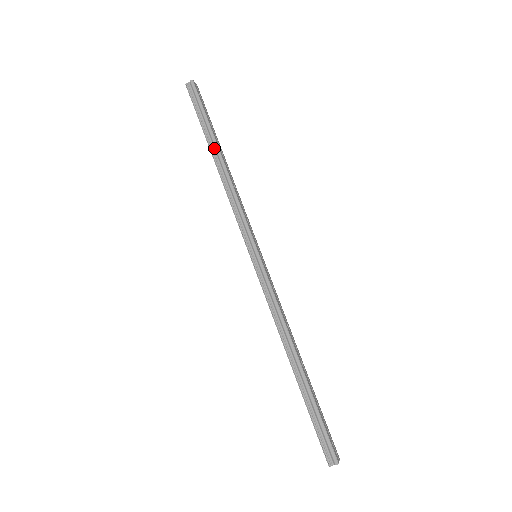
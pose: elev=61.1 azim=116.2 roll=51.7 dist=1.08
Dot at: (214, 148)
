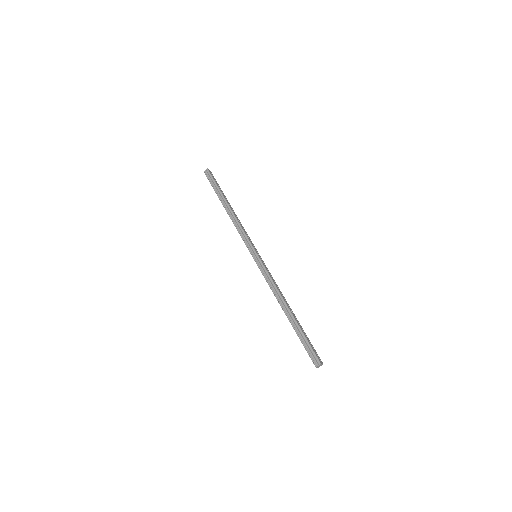
Dot at: (224, 202)
